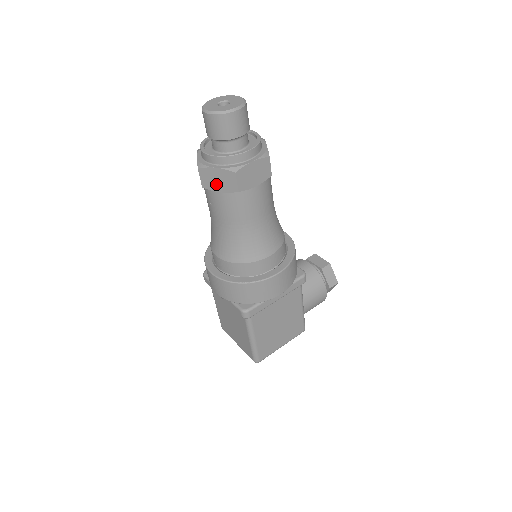
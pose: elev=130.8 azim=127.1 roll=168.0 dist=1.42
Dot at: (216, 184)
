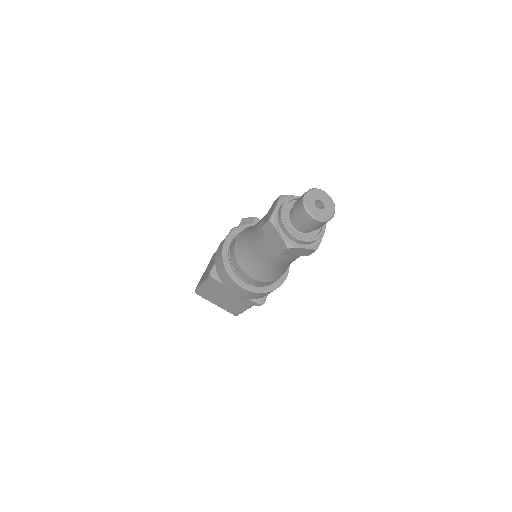
Dot at: (294, 253)
